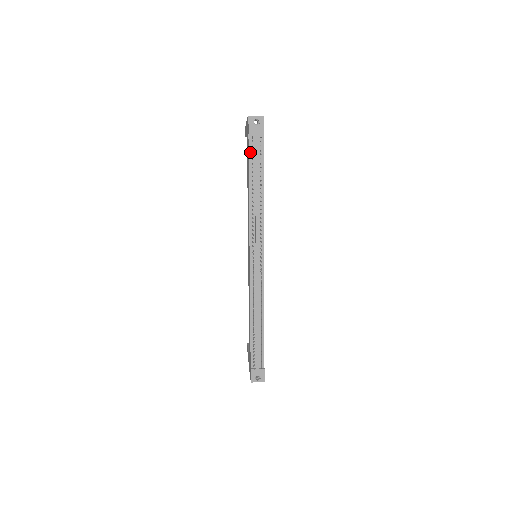
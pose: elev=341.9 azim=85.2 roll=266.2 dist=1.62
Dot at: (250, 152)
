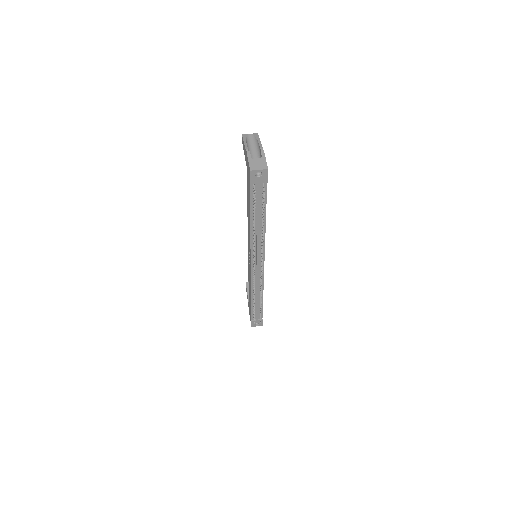
Dot at: (252, 196)
